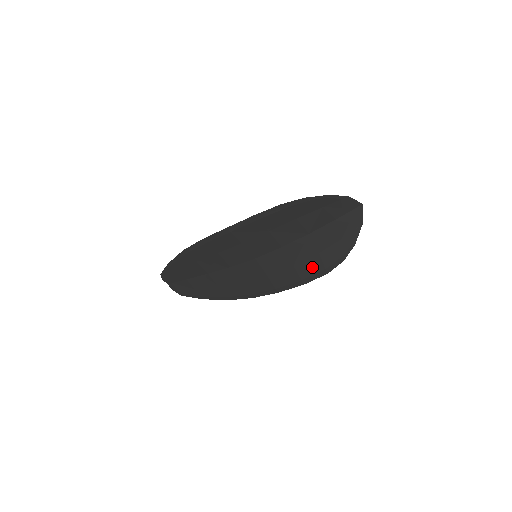
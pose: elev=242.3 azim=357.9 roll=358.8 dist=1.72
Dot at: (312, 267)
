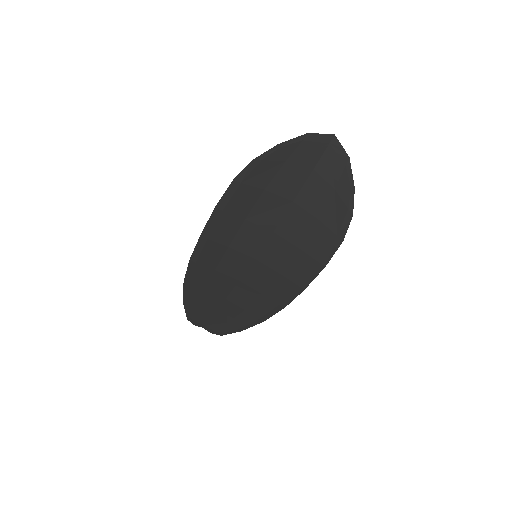
Dot at: (321, 241)
